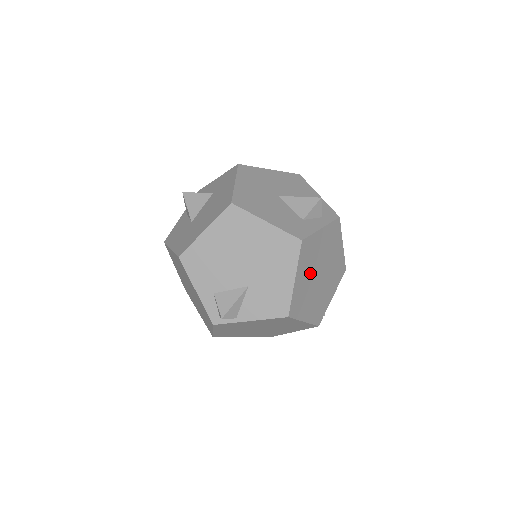
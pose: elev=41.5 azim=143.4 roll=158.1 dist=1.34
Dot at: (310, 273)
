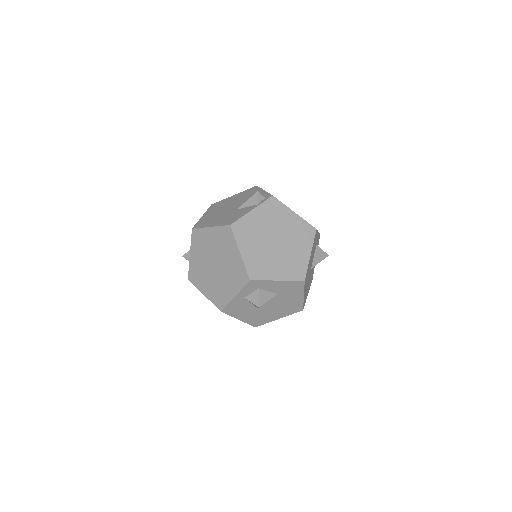
Dot at: occluded
